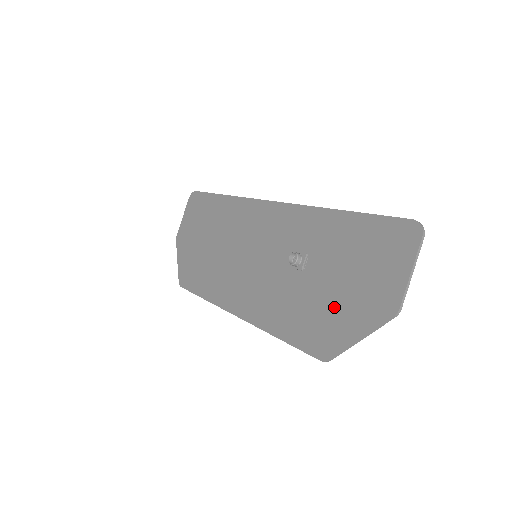
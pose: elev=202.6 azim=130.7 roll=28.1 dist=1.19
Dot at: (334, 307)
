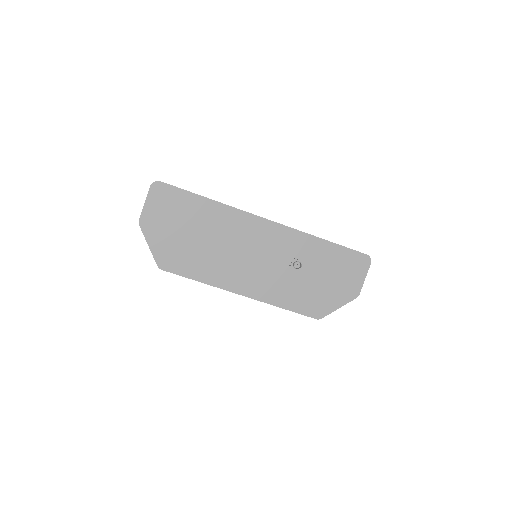
Dot at: (324, 293)
